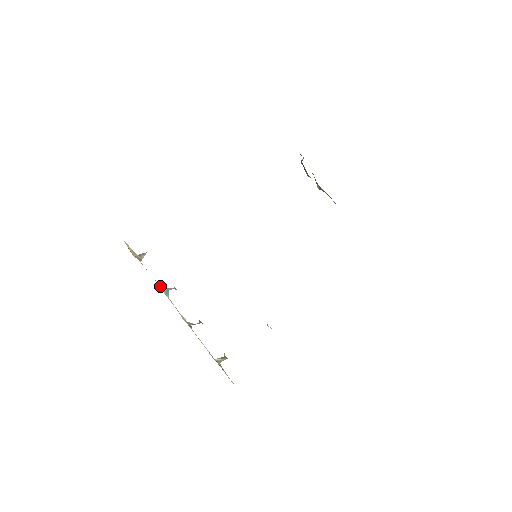
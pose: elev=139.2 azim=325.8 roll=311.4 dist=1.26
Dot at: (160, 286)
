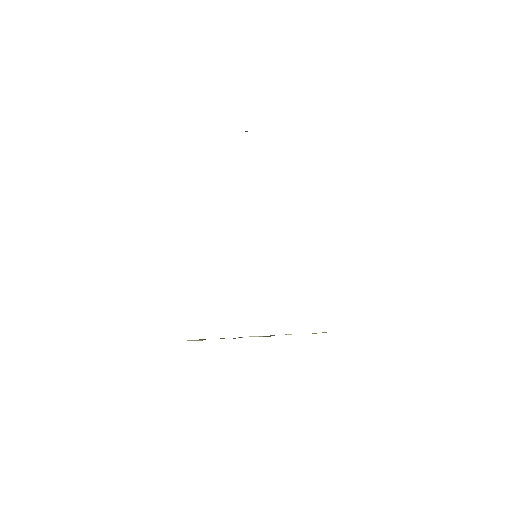
Dot at: occluded
